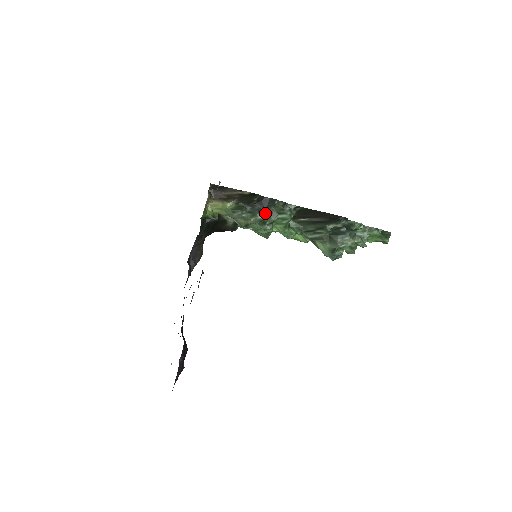
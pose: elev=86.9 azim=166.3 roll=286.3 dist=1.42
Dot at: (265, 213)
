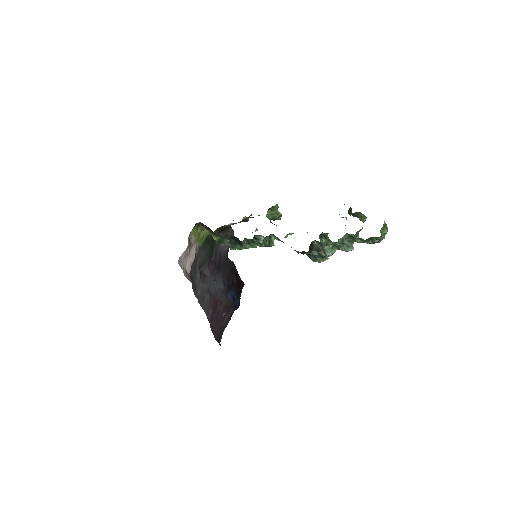
Dot at: (239, 247)
